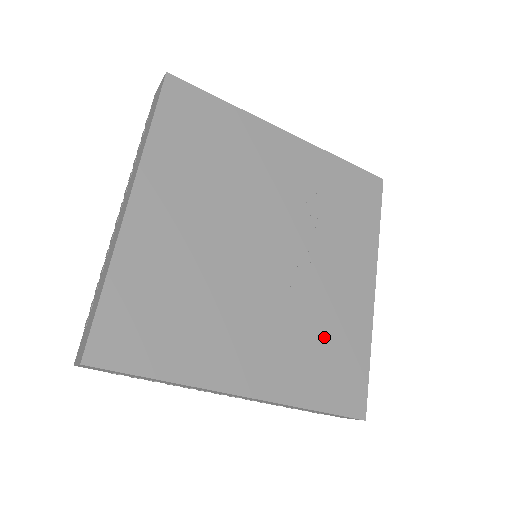
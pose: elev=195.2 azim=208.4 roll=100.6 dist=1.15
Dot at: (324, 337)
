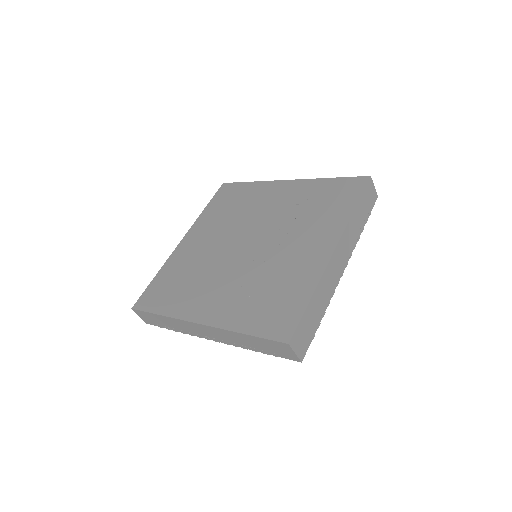
Dot at: (271, 287)
